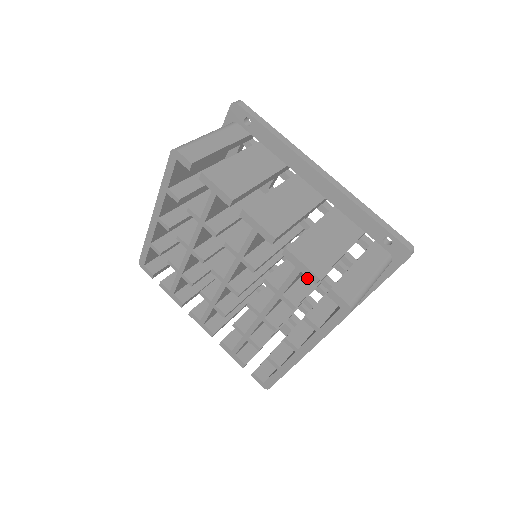
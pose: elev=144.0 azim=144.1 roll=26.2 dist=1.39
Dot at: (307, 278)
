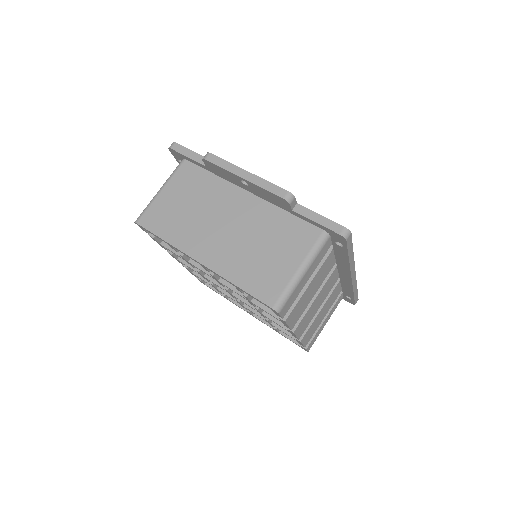
Dot at: occluded
